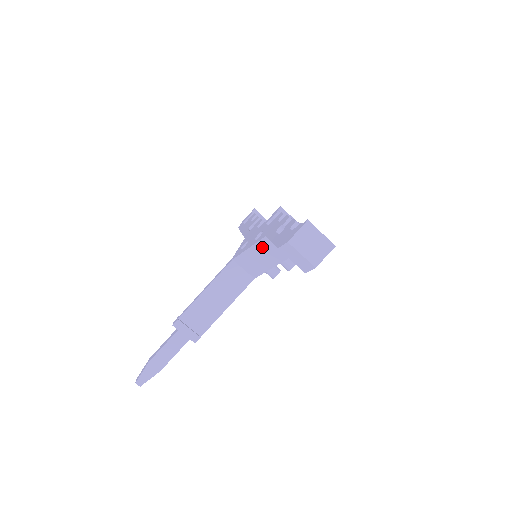
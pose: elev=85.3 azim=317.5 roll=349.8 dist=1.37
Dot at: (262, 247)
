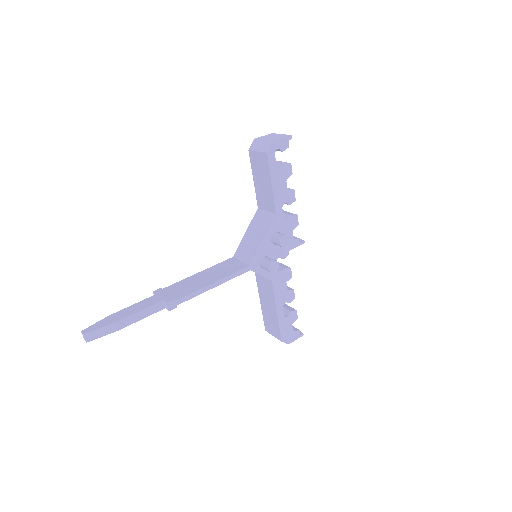
Dot at: (255, 222)
